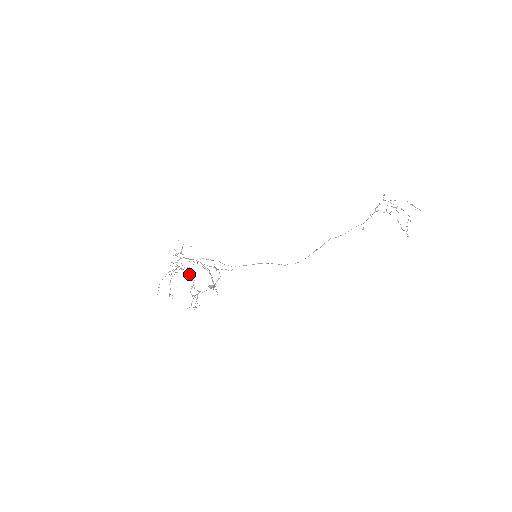
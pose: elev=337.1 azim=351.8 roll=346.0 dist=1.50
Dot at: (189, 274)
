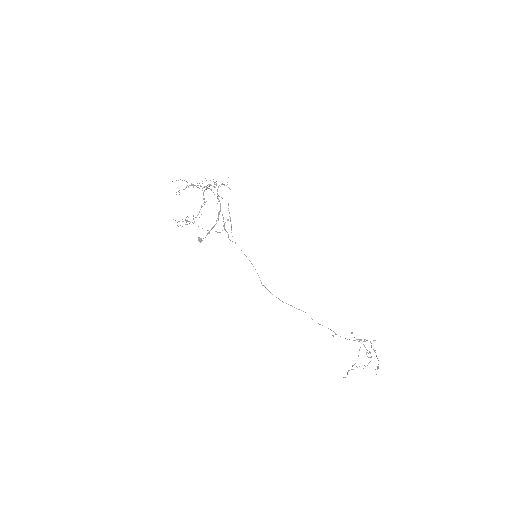
Dot at: occluded
